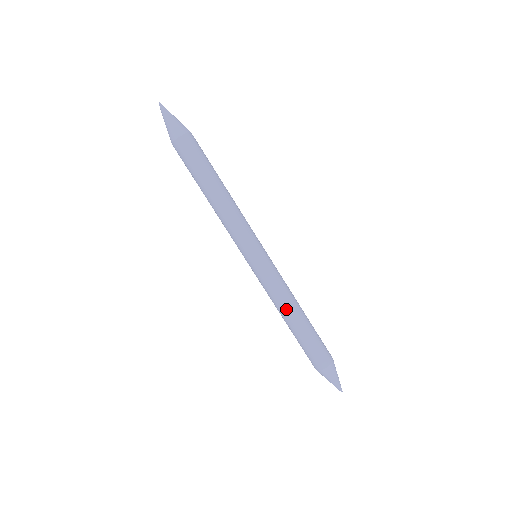
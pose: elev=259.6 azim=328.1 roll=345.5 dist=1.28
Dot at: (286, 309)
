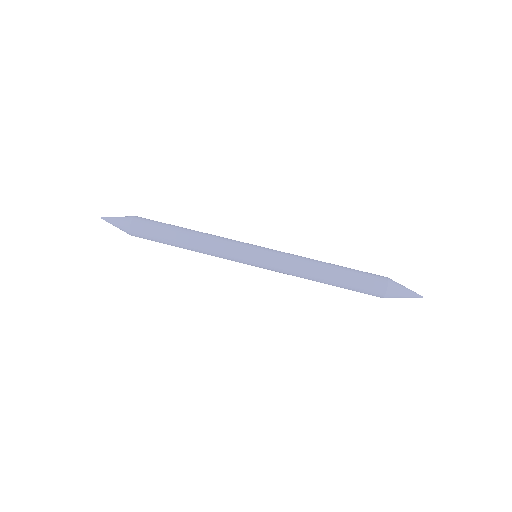
Dot at: (314, 264)
